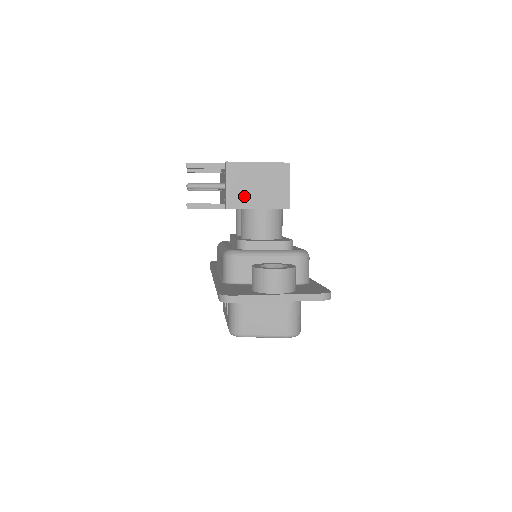
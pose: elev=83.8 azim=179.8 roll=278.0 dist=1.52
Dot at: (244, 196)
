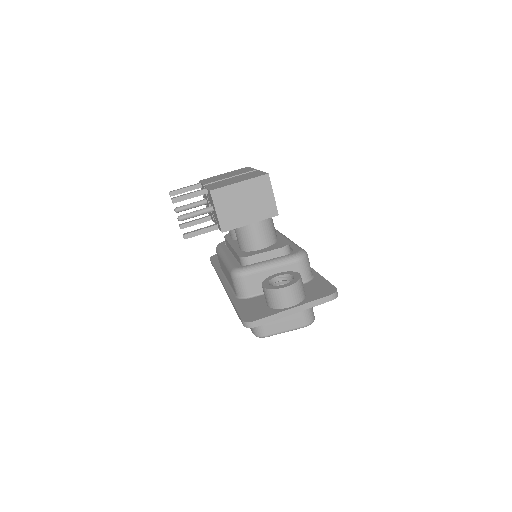
Dot at: (235, 217)
